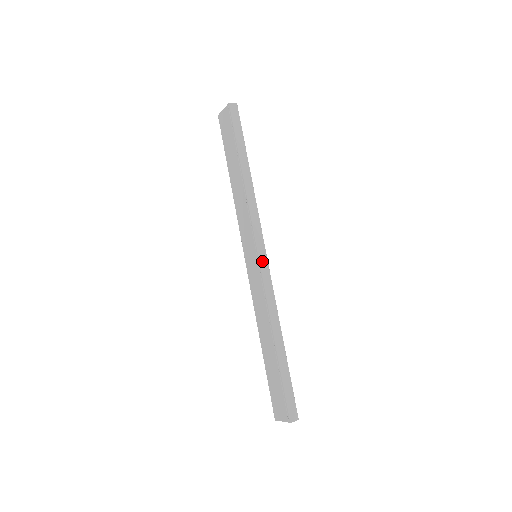
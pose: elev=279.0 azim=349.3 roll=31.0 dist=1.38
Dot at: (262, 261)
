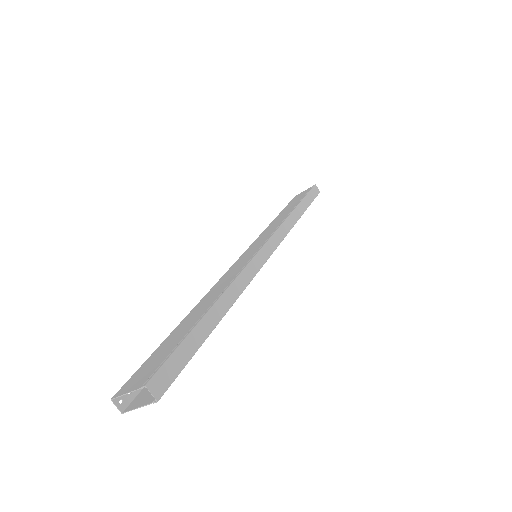
Dot at: (263, 252)
